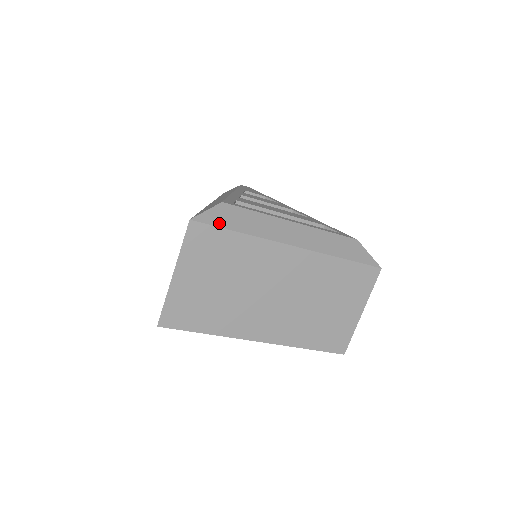
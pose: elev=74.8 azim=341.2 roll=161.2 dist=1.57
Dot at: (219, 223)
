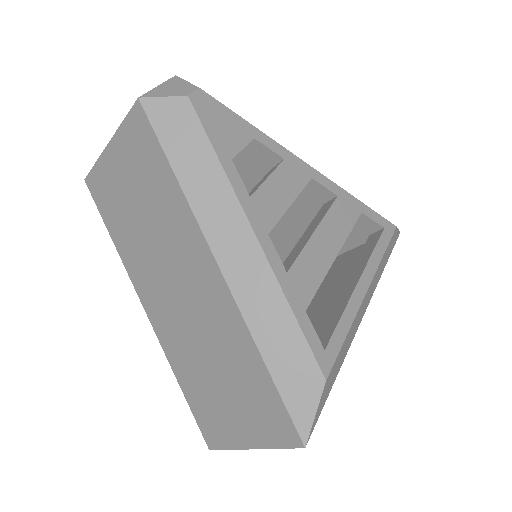
Dot at: (323, 405)
